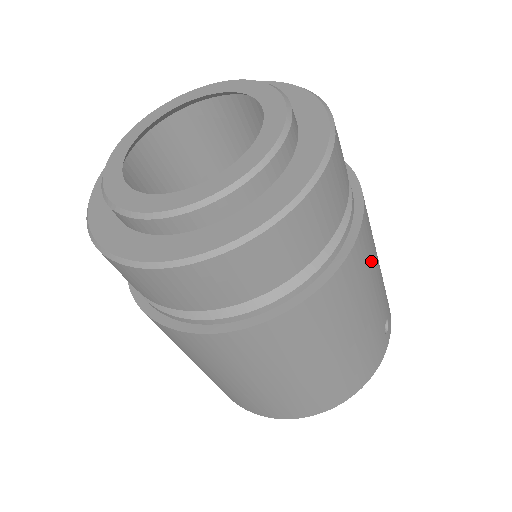
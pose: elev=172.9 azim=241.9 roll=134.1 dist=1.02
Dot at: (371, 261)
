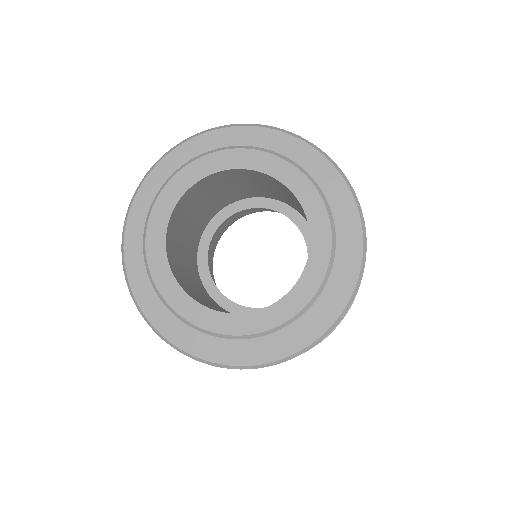
Dot at: occluded
